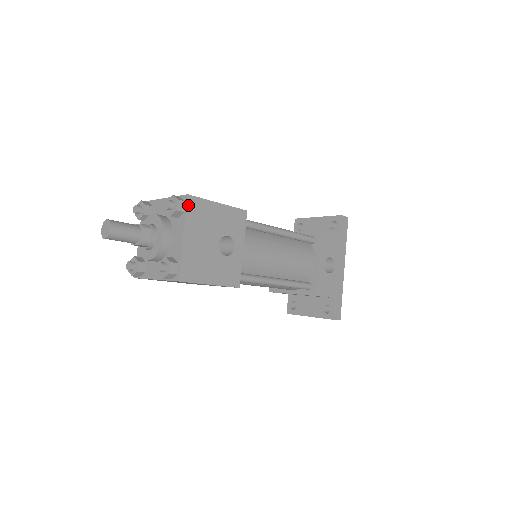
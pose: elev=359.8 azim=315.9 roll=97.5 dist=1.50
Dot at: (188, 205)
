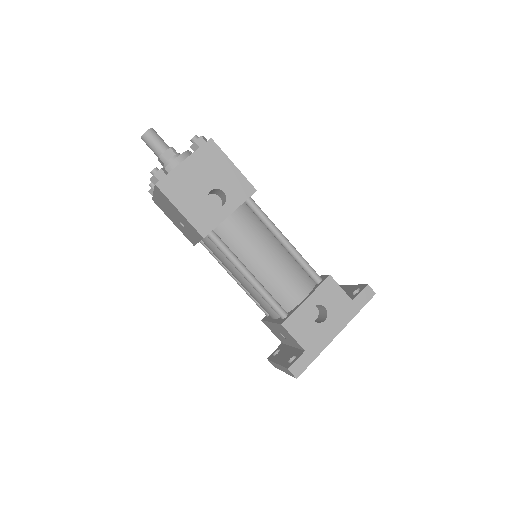
Dot at: (206, 144)
